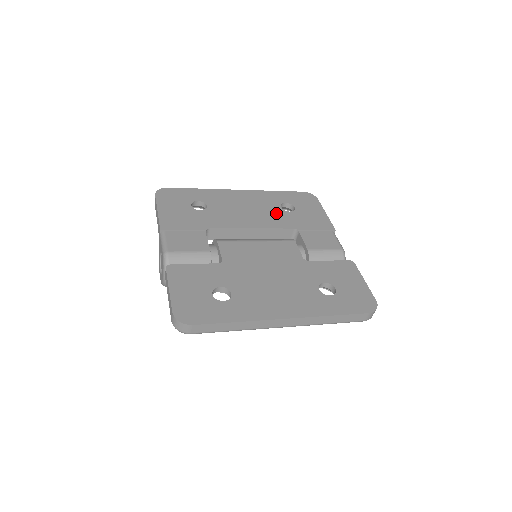
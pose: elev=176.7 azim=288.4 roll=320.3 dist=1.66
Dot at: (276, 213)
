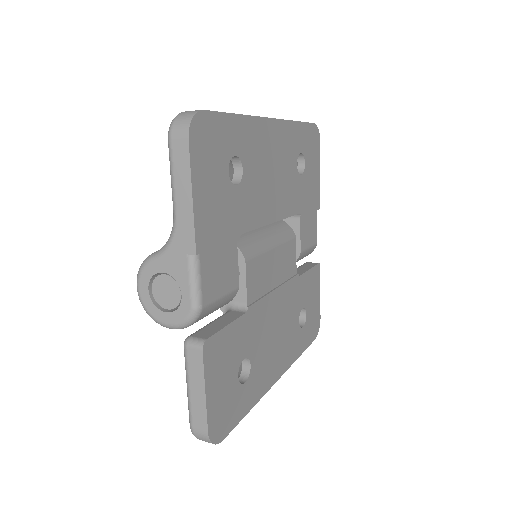
Dot at: (293, 181)
